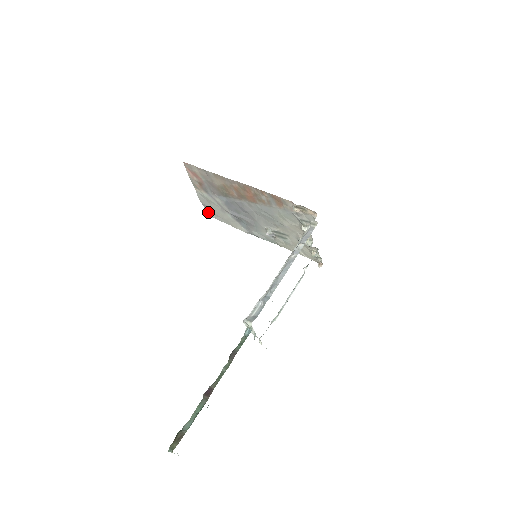
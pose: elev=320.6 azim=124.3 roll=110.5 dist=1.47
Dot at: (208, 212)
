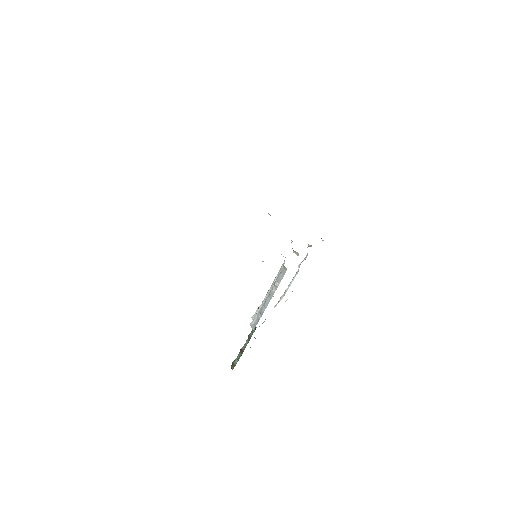
Dot at: occluded
